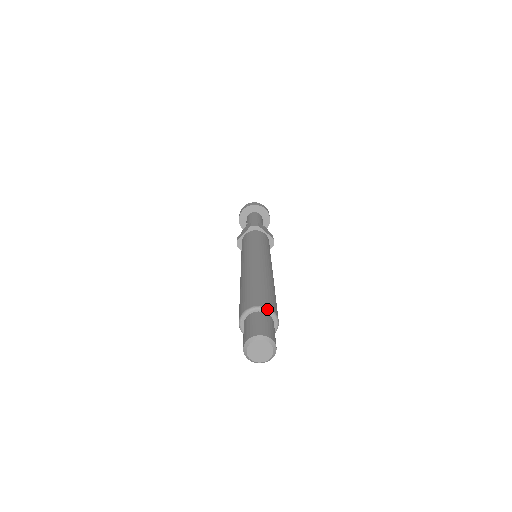
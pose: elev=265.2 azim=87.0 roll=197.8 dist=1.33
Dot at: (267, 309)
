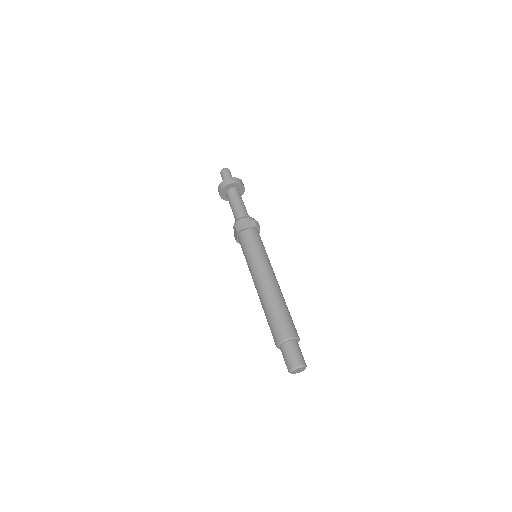
Dot at: (287, 340)
